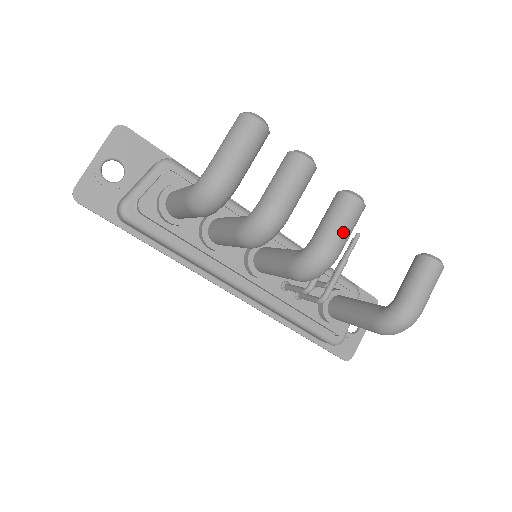
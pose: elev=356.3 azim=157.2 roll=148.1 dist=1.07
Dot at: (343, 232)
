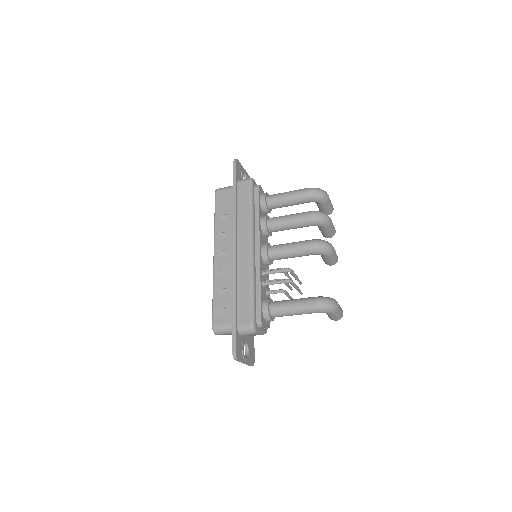
Dot at: (335, 252)
